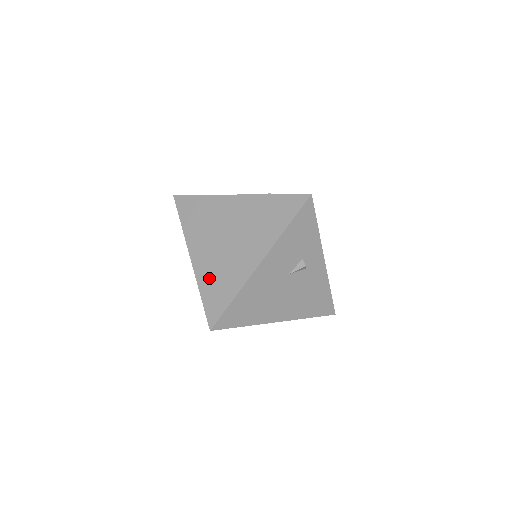
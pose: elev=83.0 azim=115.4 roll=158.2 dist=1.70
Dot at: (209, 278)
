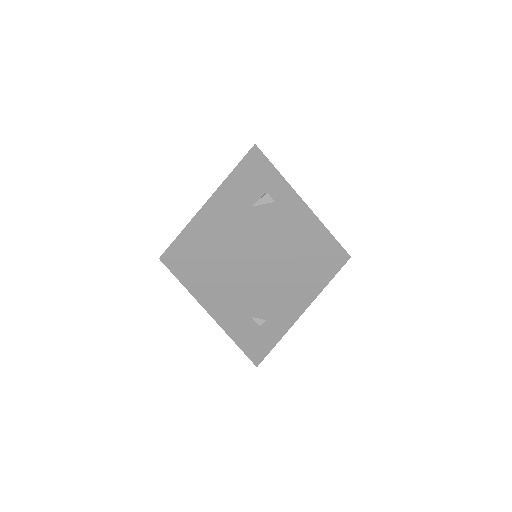
Dot at: occluded
